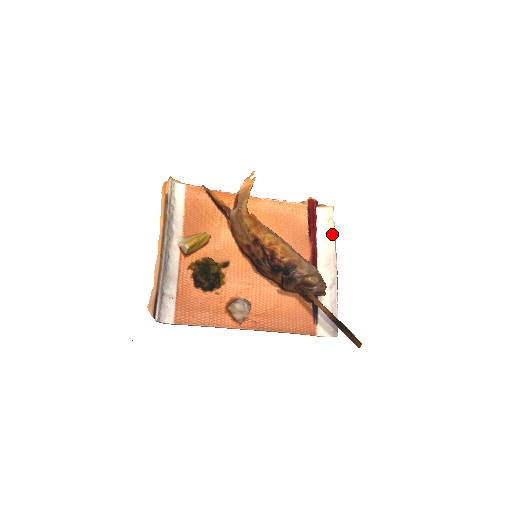
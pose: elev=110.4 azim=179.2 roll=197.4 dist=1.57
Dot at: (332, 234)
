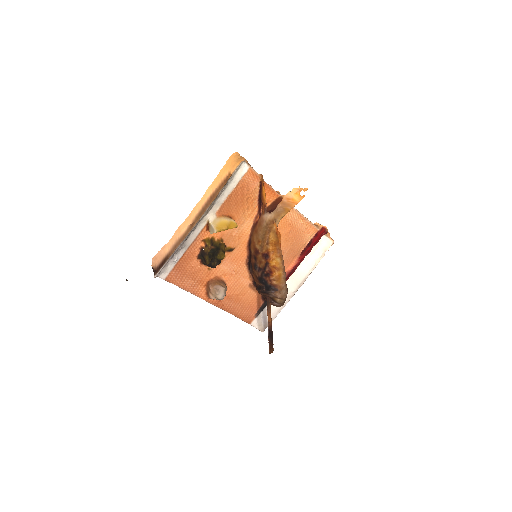
Dot at: (316, 263)
